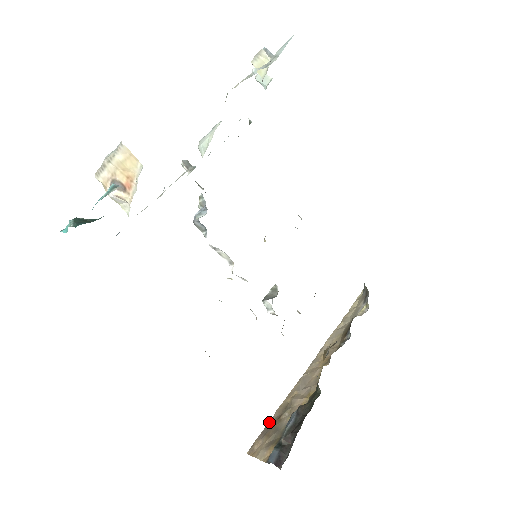
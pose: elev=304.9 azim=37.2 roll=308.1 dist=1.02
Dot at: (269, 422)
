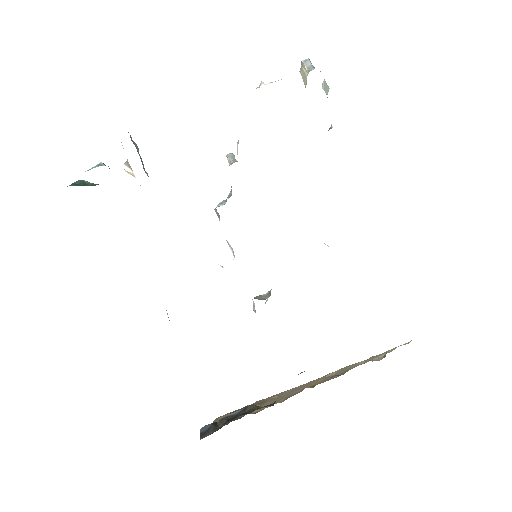
Dot at: occluded
